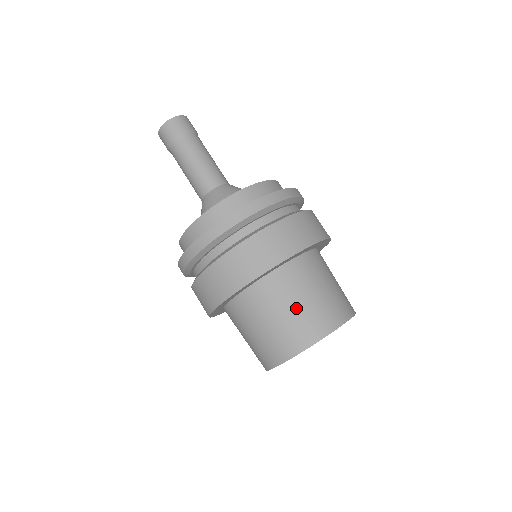
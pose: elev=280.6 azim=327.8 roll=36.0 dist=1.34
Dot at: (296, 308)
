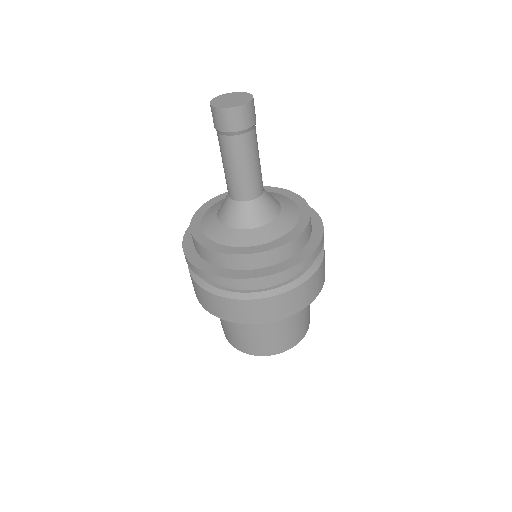
Dot at: (299, 322)
